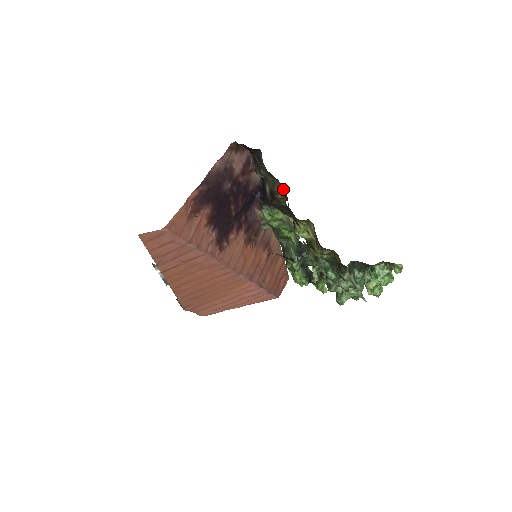
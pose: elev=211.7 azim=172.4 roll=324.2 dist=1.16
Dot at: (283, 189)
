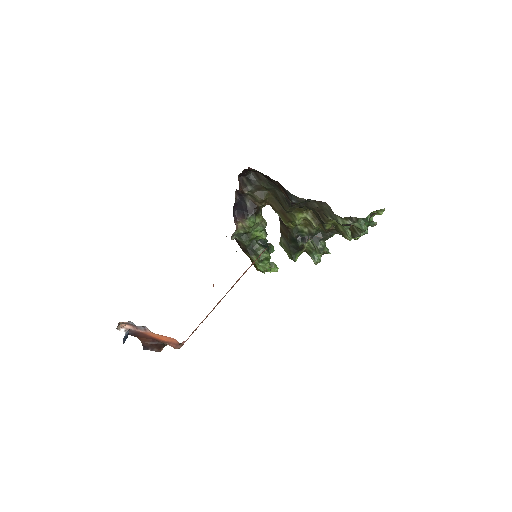
Dot at: (271, 196)
